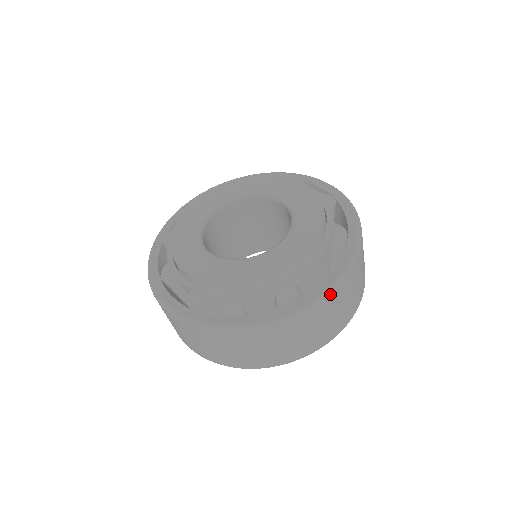
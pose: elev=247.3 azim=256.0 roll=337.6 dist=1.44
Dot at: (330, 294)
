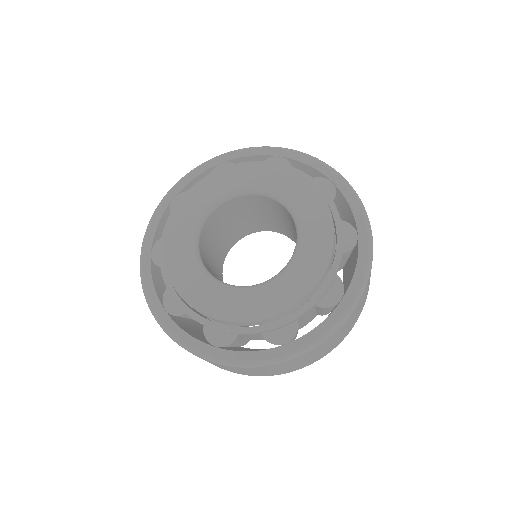
Dot at: (353, 311)
